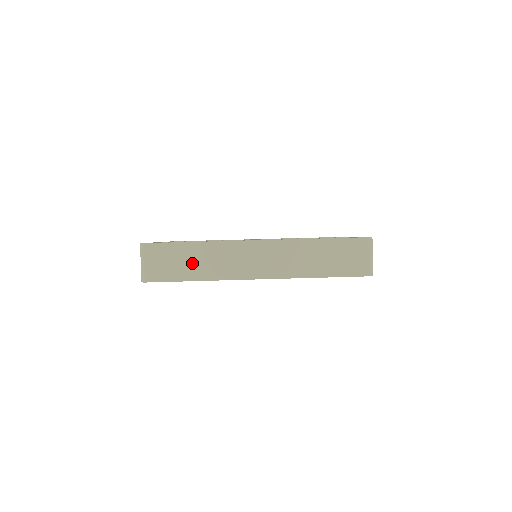
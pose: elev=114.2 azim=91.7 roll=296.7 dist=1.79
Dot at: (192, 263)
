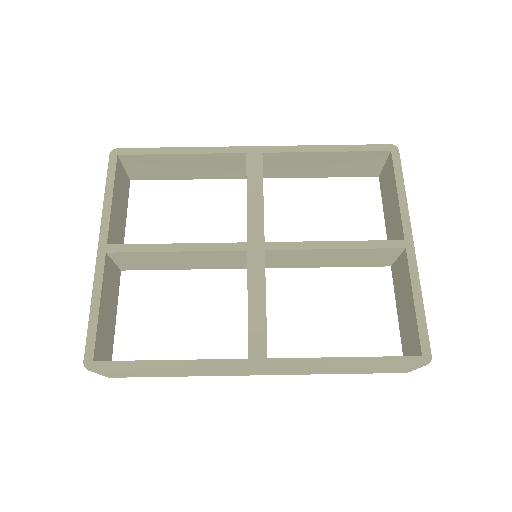
Dot at: (167, 374)
